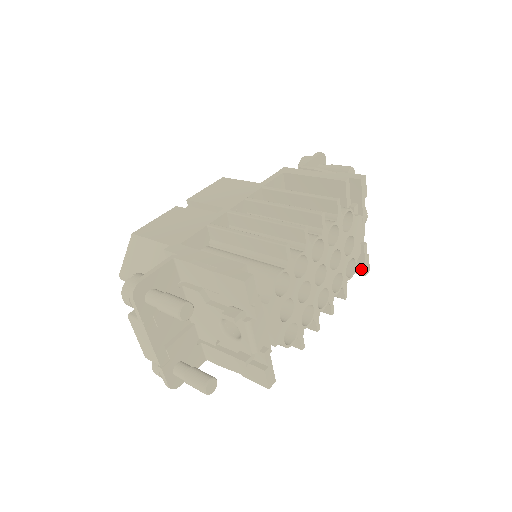
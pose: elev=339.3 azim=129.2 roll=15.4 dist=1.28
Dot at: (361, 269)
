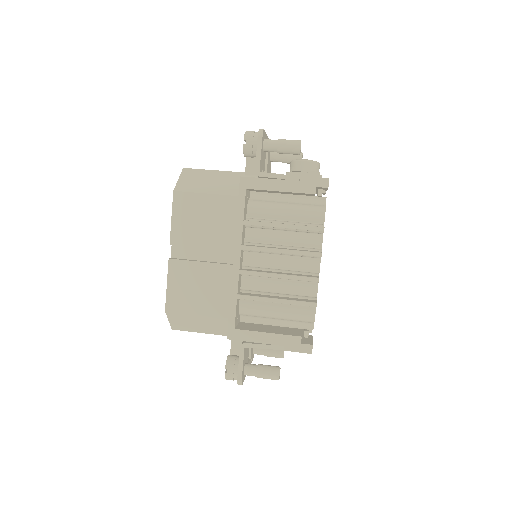
Dot at: occluded
